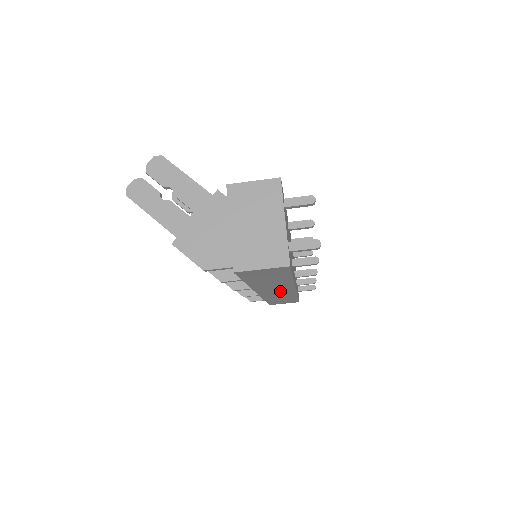
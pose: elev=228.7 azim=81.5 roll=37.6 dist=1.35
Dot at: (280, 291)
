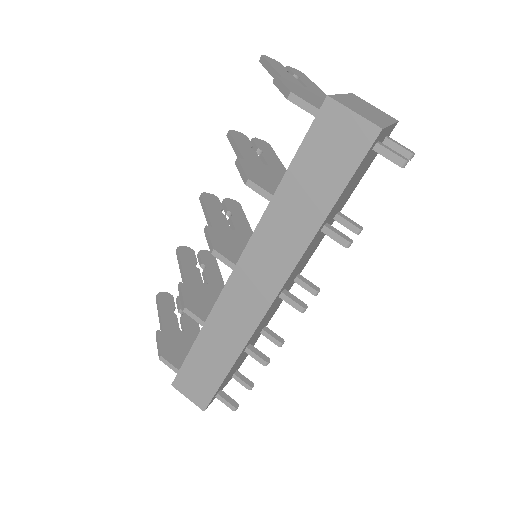
Dot at: (257, 287)
